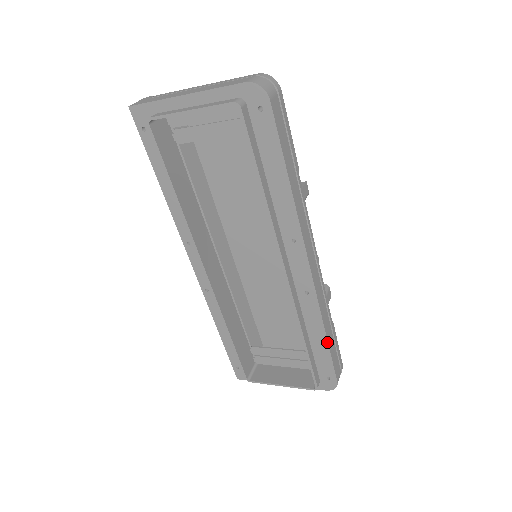
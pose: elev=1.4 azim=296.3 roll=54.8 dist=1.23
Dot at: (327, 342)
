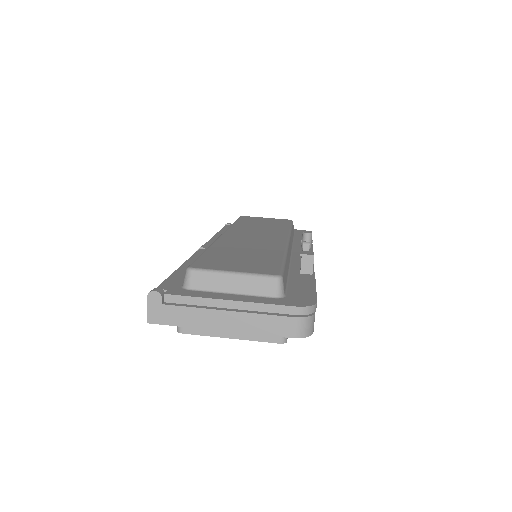
Dot at: occluded
